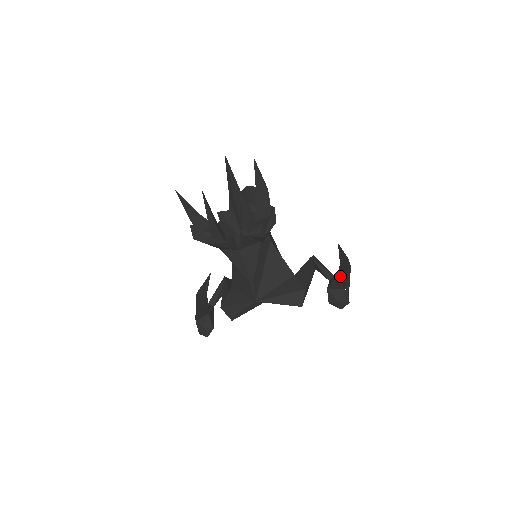
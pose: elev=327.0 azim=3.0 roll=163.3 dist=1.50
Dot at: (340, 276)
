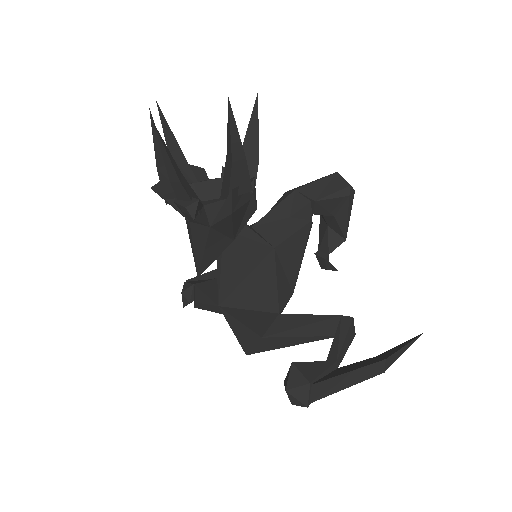
Dot at: (344, 367)
